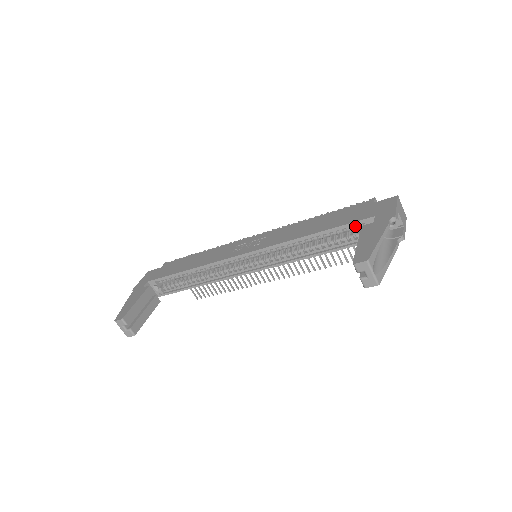
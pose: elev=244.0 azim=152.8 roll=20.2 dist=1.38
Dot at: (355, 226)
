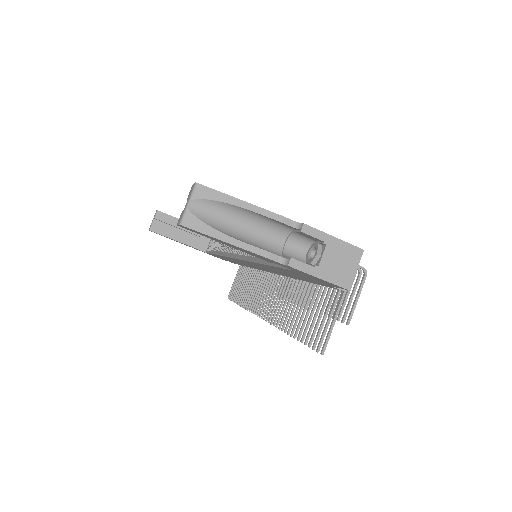
Dot at: occluded
